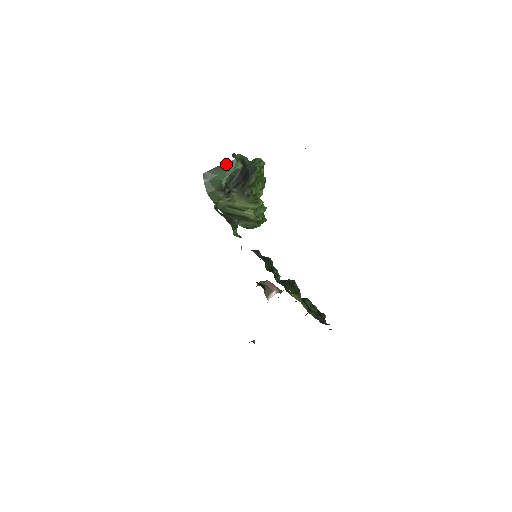
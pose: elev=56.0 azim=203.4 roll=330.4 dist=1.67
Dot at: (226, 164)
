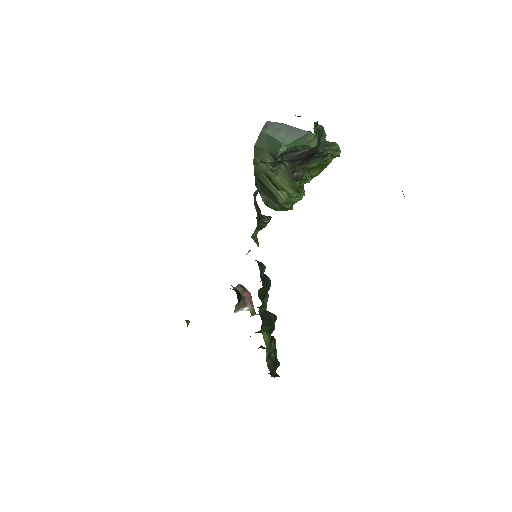
Dot at: (301, 131)
